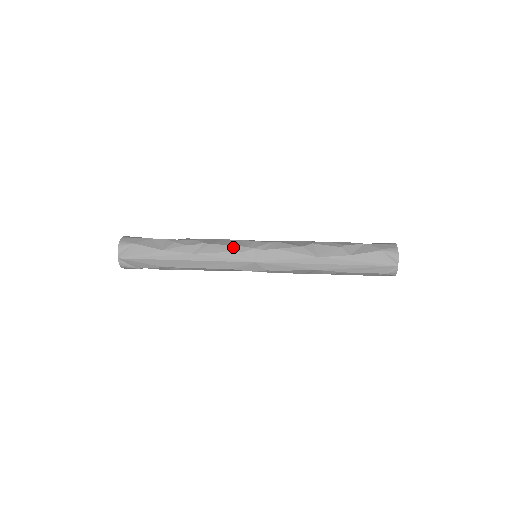
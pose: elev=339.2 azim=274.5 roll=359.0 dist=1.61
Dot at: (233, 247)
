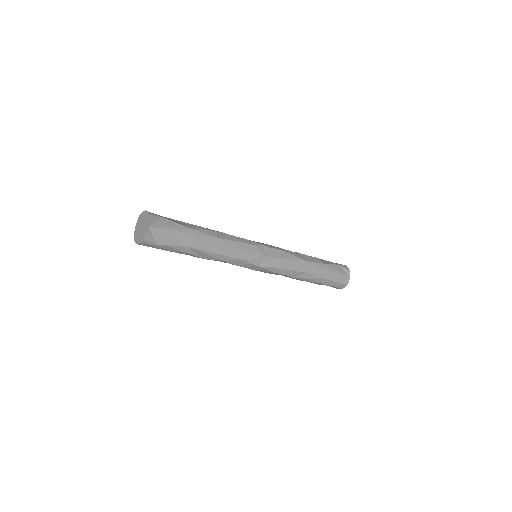
Dot at: (247, 240)
